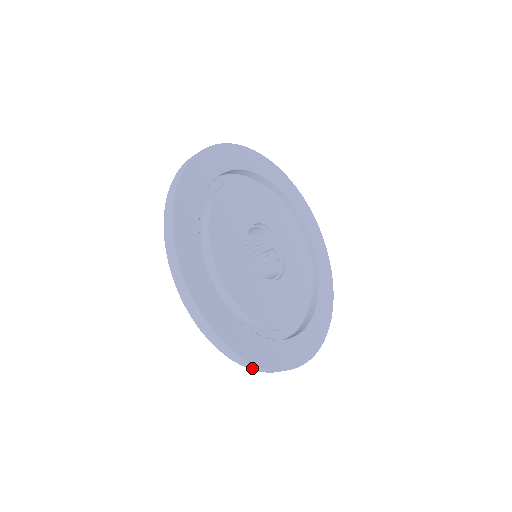
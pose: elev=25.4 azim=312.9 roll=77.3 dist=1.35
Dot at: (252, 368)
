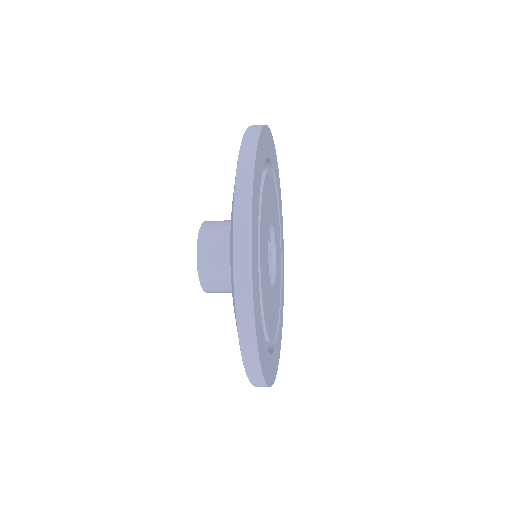
Dot at: occluded
